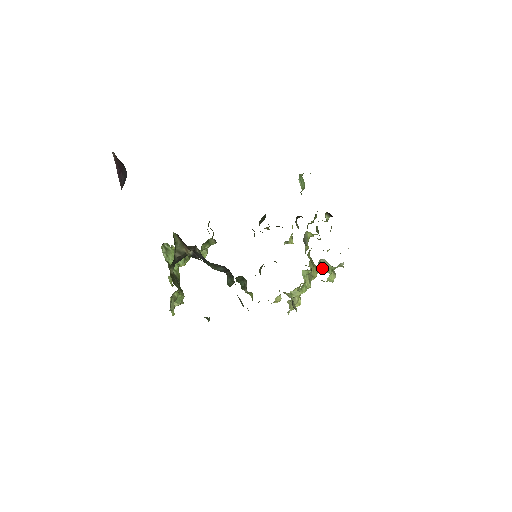
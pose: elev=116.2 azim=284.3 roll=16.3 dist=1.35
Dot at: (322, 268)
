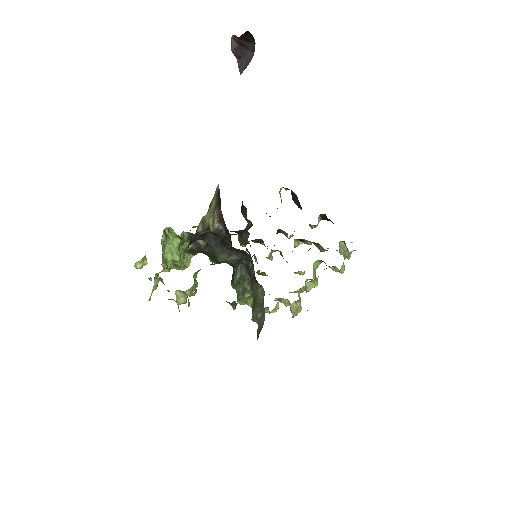
Dot at: (341, 252)
